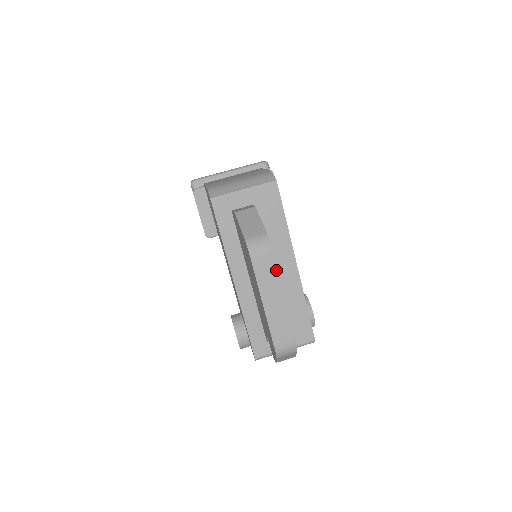
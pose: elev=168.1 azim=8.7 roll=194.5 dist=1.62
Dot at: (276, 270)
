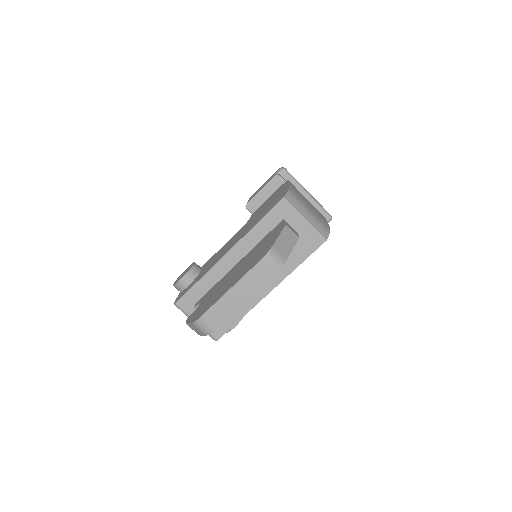
Dot at: (262, 284)
